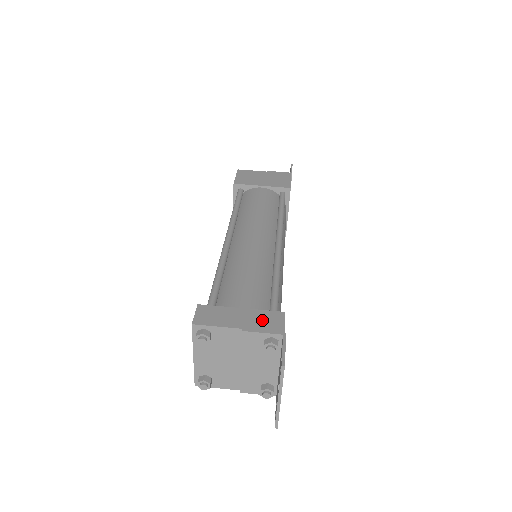
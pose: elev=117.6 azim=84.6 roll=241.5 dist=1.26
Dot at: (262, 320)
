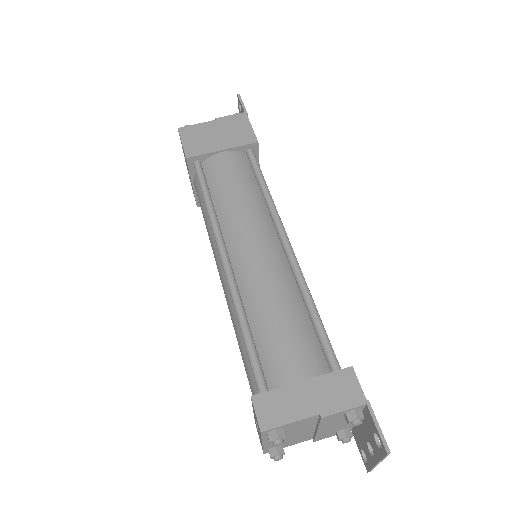
Dot at: (334, 391)
